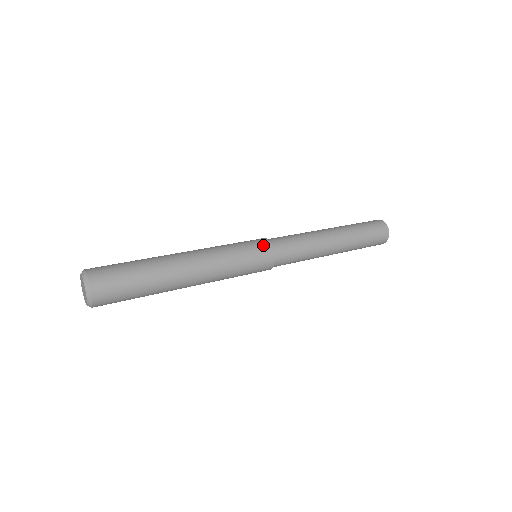
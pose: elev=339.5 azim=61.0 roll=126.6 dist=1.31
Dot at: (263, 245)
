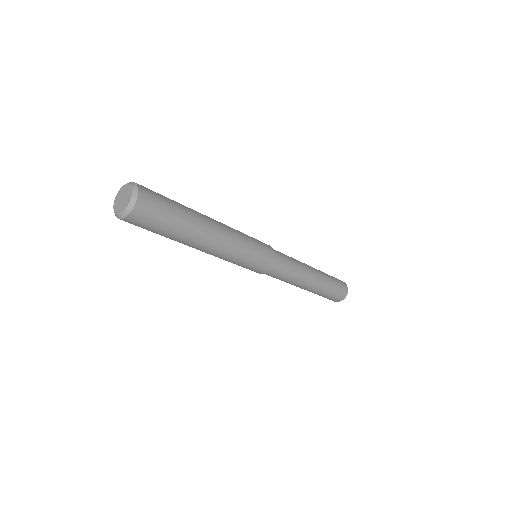
Dot at: occluded
